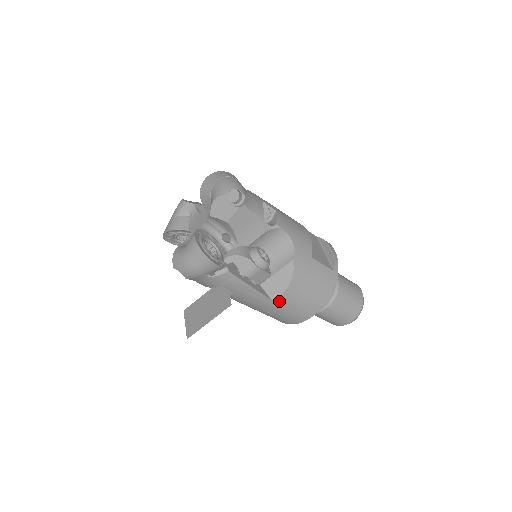
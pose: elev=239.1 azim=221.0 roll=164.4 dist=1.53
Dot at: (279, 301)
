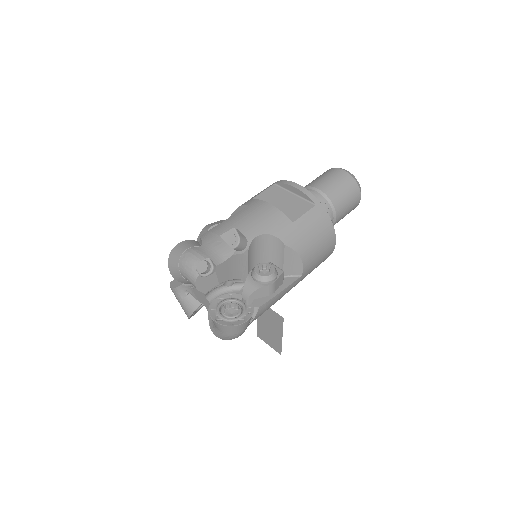
Dot at: (306, 271)
